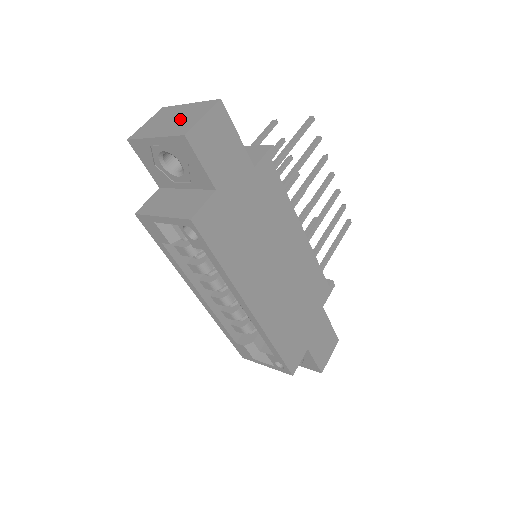
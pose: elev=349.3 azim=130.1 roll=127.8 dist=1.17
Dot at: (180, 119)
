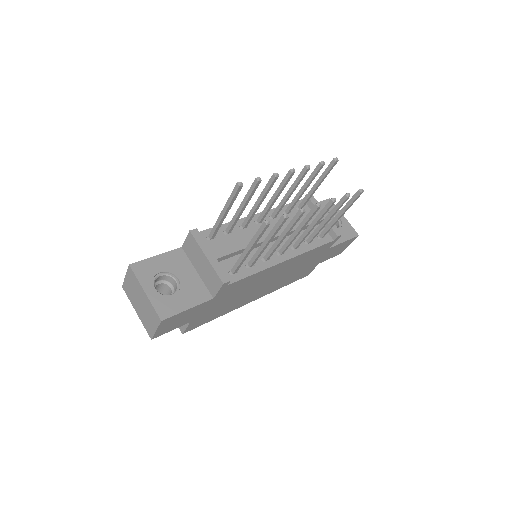
Dot at: (144, 311)
